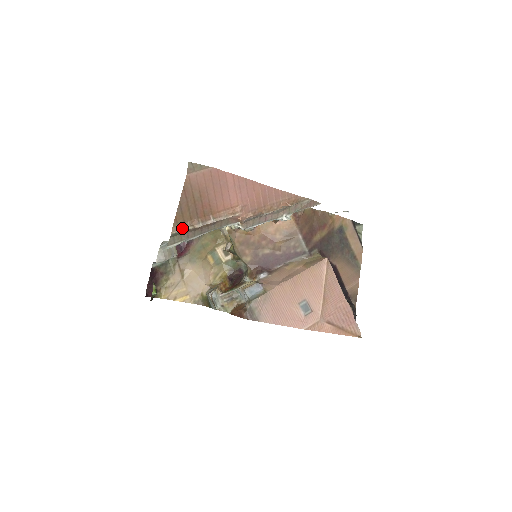
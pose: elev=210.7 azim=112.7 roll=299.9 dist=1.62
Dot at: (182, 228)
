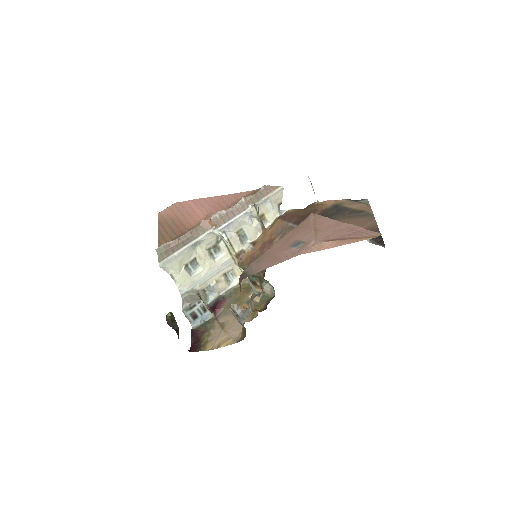
Dot at: (165, 245)
